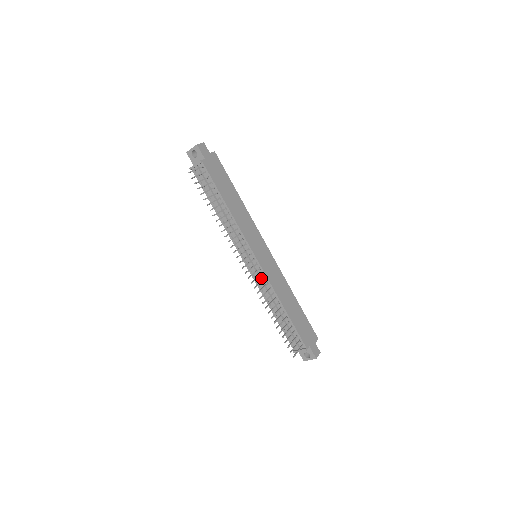
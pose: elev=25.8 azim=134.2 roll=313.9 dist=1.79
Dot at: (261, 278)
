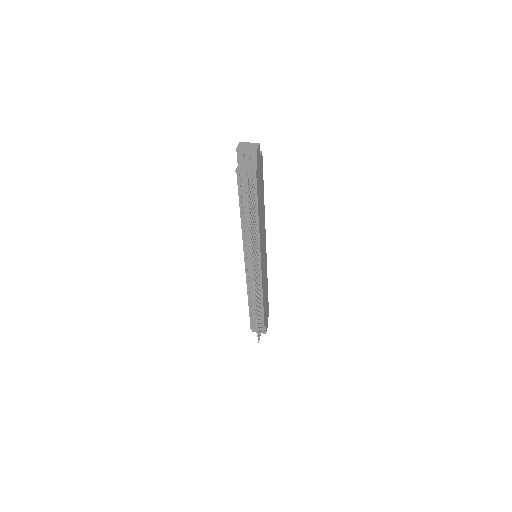
Dot at: occluded
